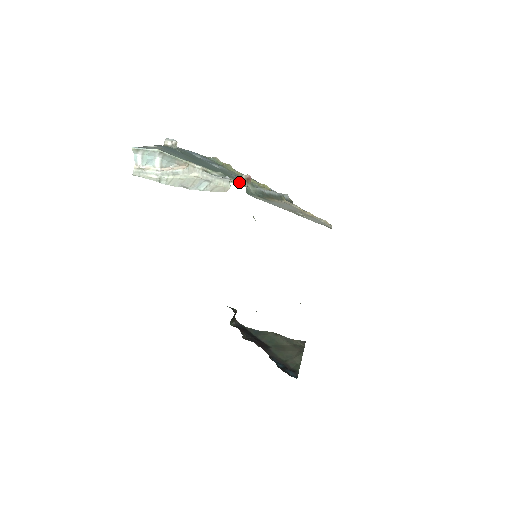
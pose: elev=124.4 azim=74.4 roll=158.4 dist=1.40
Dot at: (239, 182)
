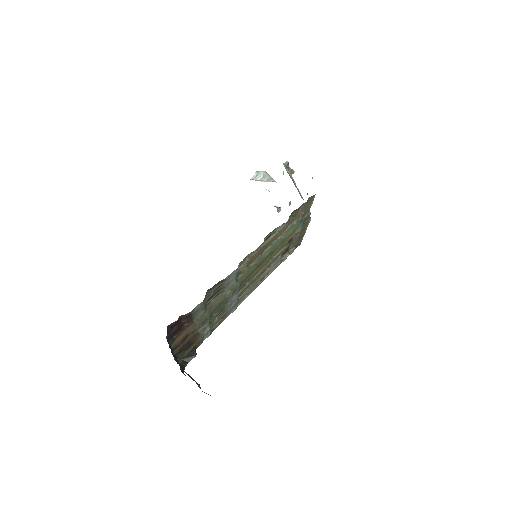
Dot at: occluded
